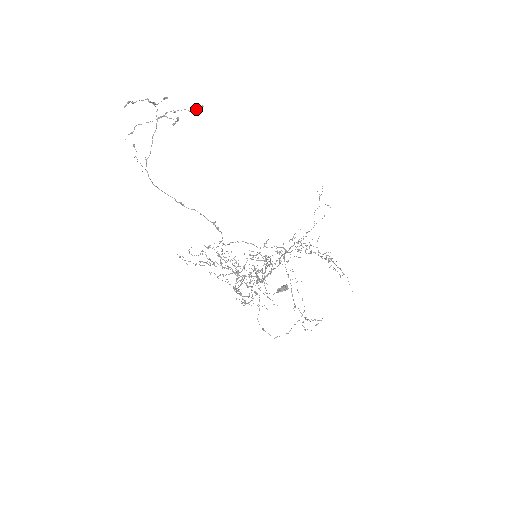
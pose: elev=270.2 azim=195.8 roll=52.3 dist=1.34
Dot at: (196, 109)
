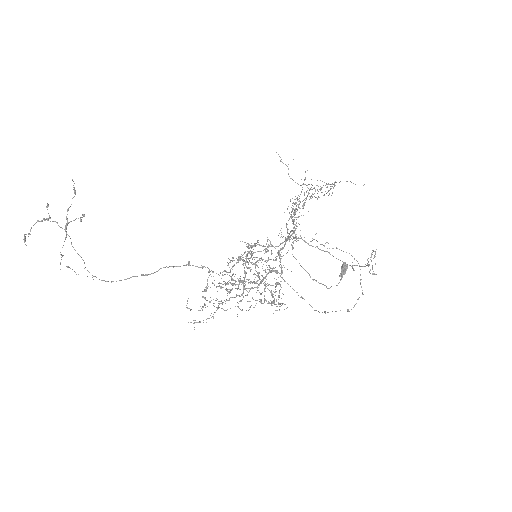
Dot at: (74, 189)
